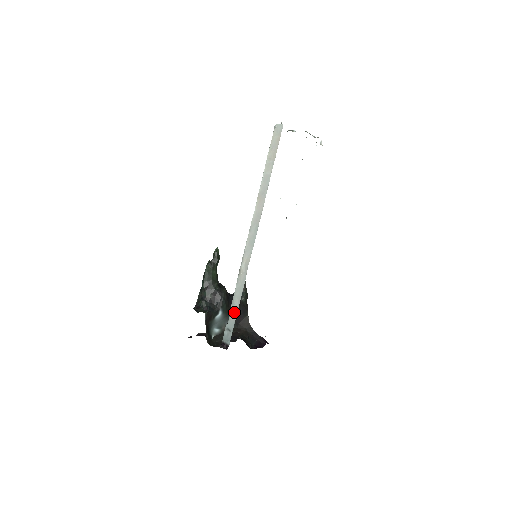
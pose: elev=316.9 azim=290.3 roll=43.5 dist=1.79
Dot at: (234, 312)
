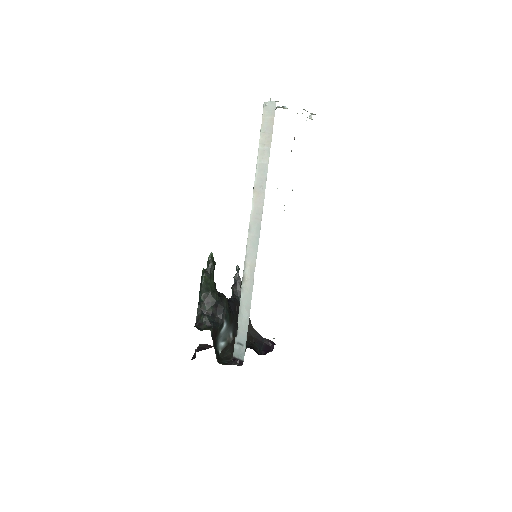
Dot at: (244, 324)
